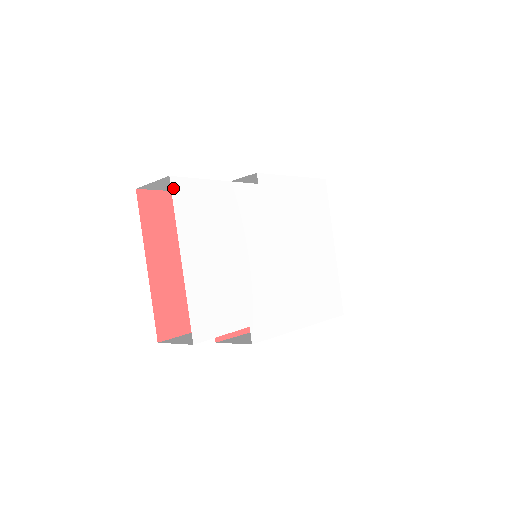
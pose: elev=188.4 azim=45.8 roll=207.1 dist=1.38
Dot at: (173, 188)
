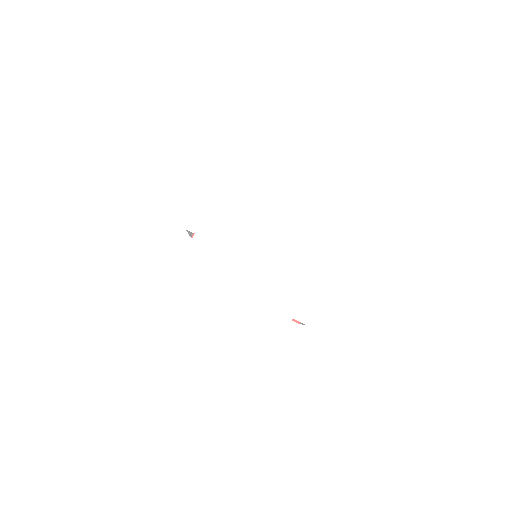
Dot at: (157, 323)
